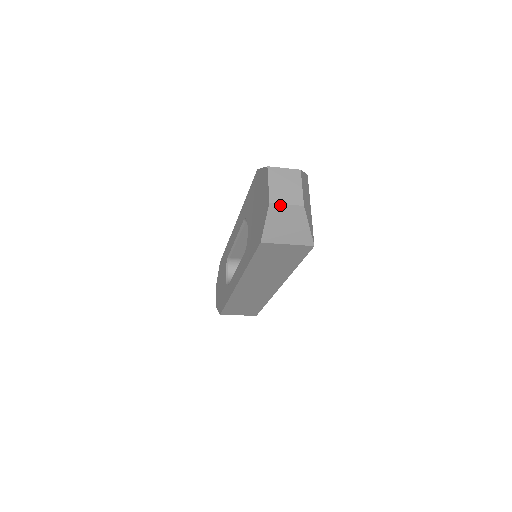
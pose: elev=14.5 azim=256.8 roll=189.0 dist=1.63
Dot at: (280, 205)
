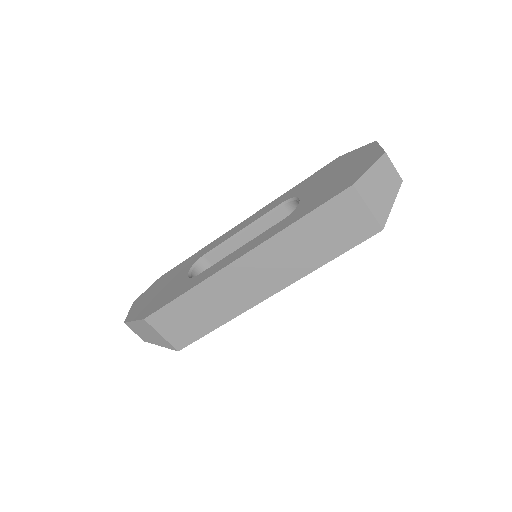
Dot at: (390, 162)
